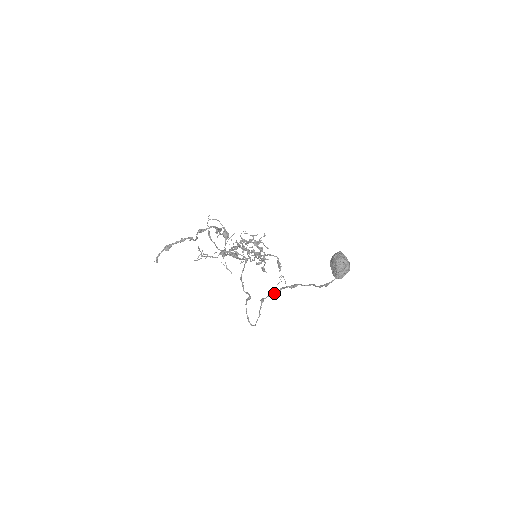
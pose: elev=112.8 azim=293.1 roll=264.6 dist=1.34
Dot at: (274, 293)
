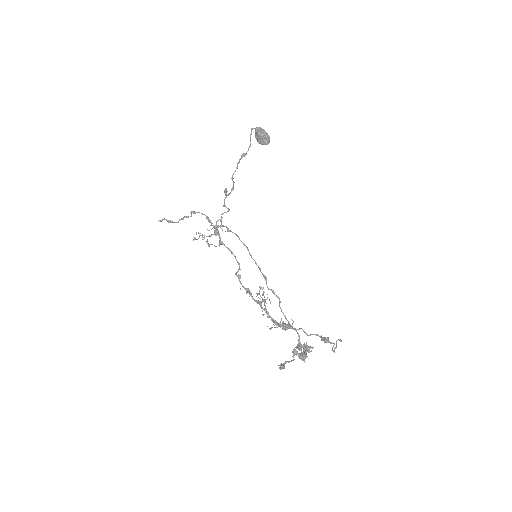
Dot at: (236, 168)
